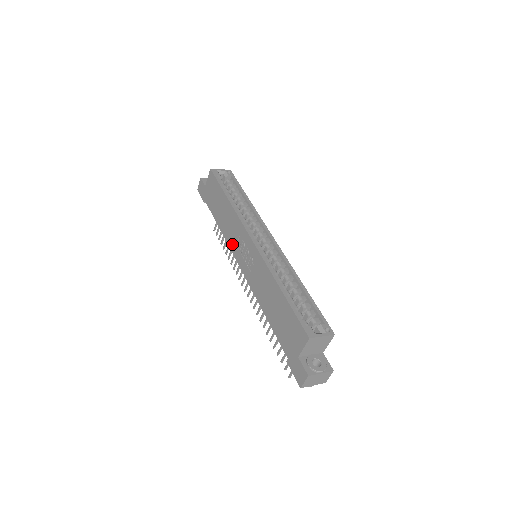
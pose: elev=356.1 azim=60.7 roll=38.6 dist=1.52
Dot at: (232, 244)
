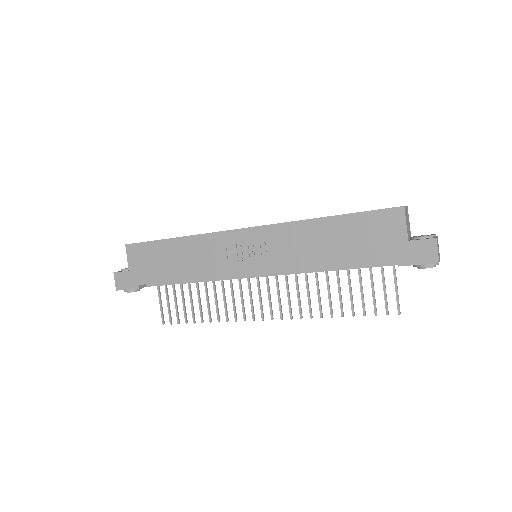
Dot at: (221, 269)
